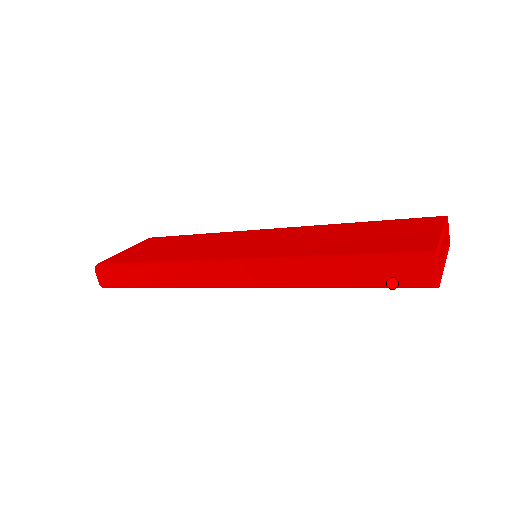
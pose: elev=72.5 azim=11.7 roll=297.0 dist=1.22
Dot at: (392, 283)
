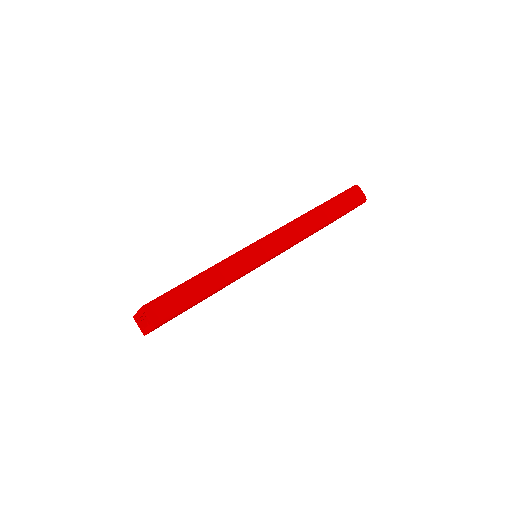
Dot at: (350, 206)
